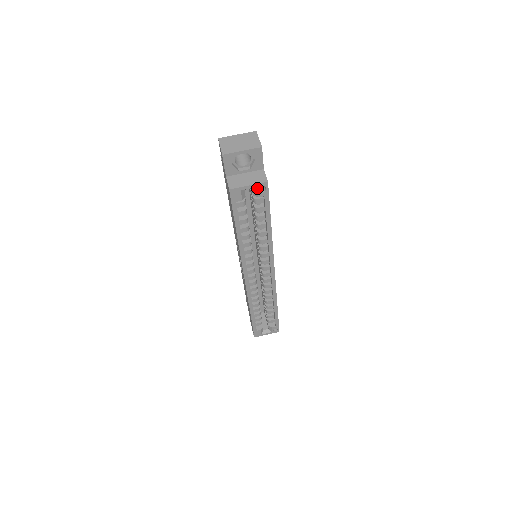
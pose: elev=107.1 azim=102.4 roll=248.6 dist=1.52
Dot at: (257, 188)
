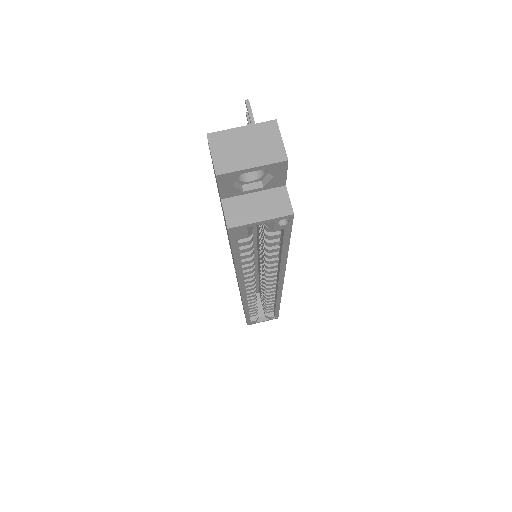
Dot at: (274, 222)
